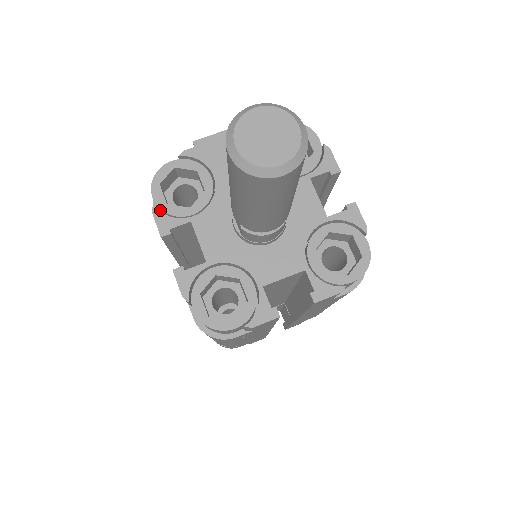
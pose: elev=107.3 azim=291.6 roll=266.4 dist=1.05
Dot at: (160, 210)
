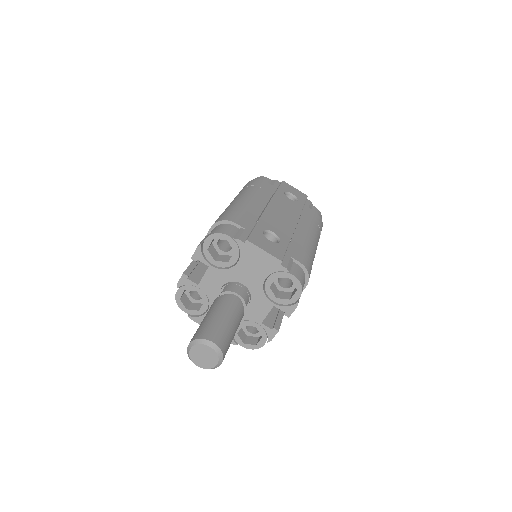
Dot at: (204, 245)
